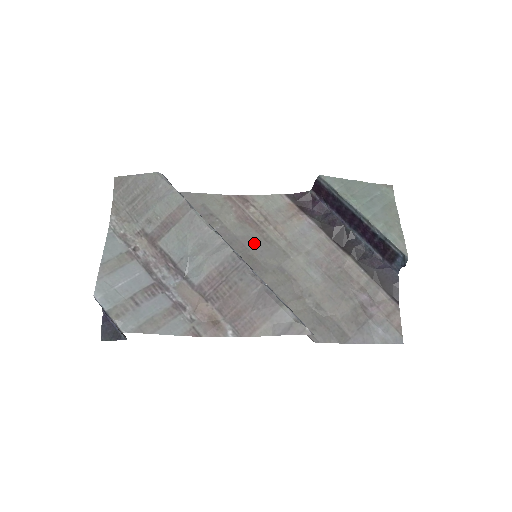
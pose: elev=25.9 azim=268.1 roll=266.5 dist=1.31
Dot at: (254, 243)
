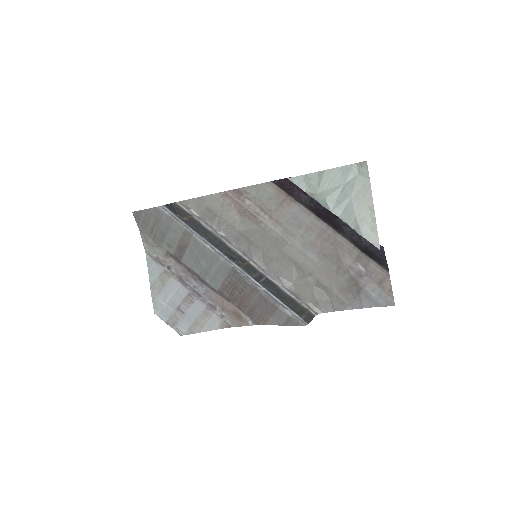
Dot at: (256, 235)
